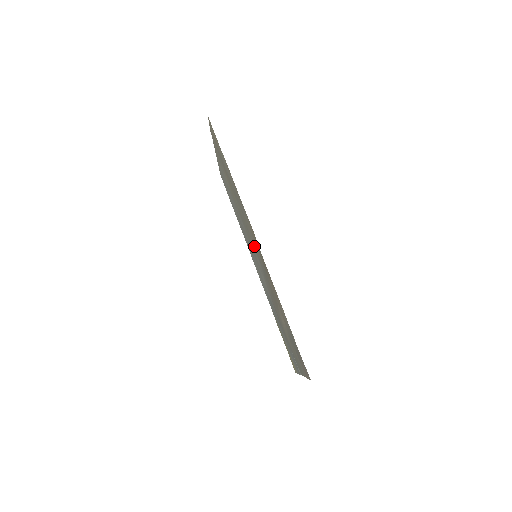
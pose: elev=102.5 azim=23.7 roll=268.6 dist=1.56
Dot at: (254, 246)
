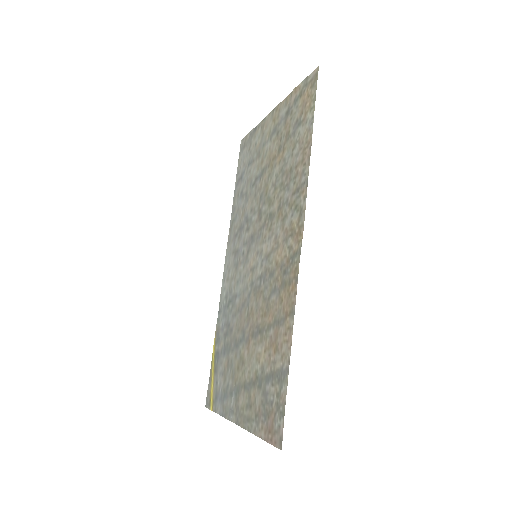
Dot at: (270, 245)
